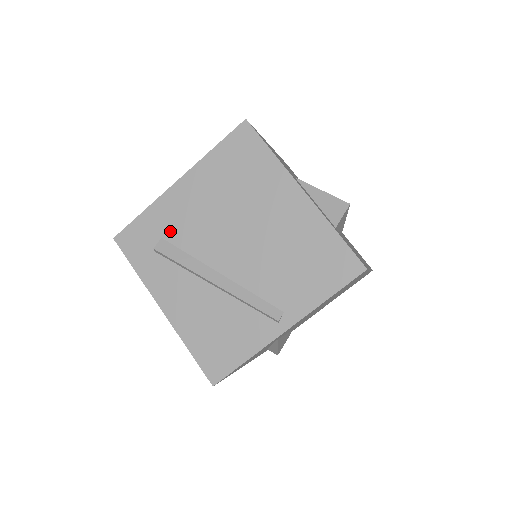
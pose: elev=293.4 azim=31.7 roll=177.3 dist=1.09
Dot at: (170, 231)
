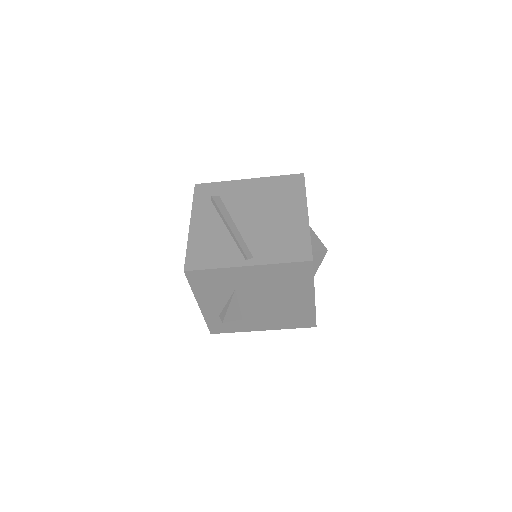
Dot at: (226, 195)
